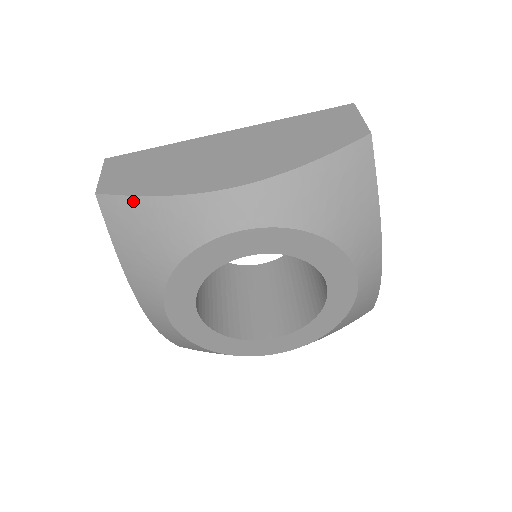
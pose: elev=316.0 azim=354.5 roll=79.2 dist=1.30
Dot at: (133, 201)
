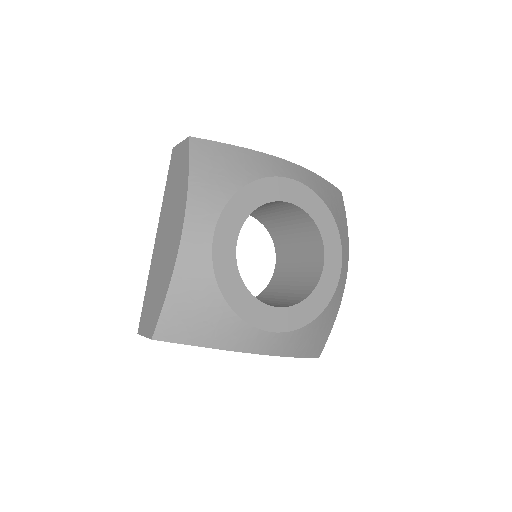
Dot at: (221, 145)
